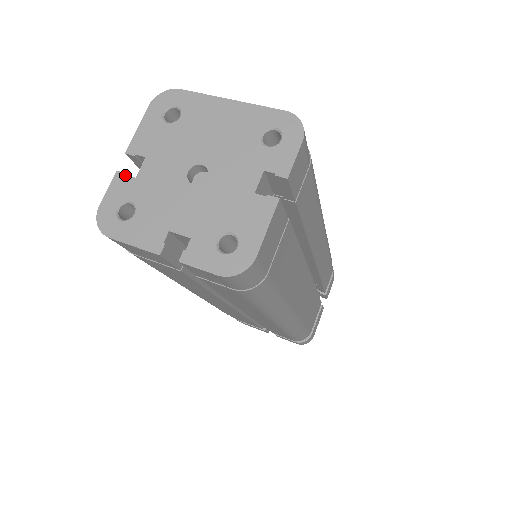
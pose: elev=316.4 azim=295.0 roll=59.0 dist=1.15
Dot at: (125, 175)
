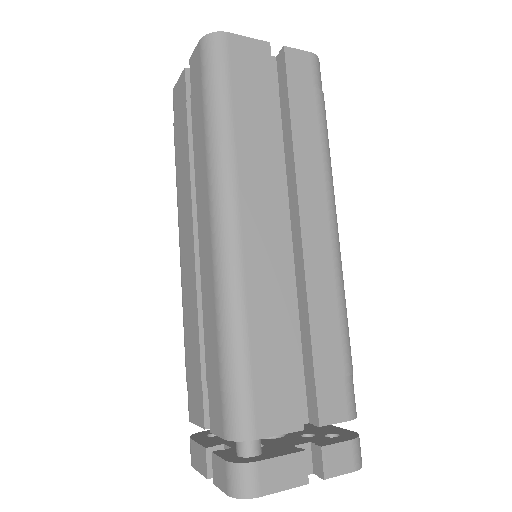
Dot at: occluded
